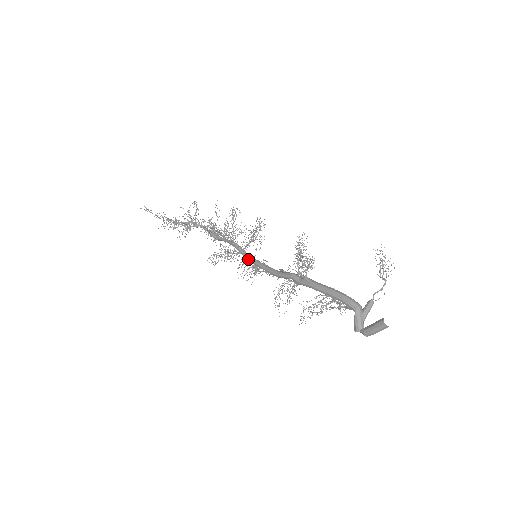
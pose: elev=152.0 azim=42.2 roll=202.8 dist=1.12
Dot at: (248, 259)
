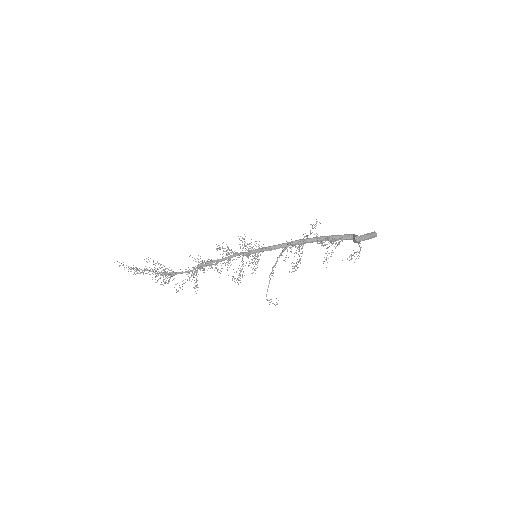
Dot at: (254, 250)
